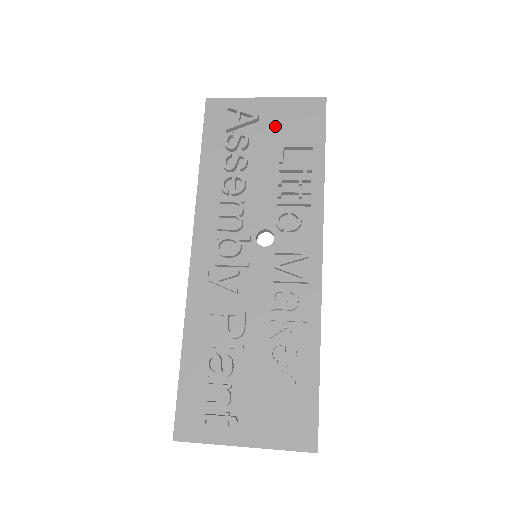
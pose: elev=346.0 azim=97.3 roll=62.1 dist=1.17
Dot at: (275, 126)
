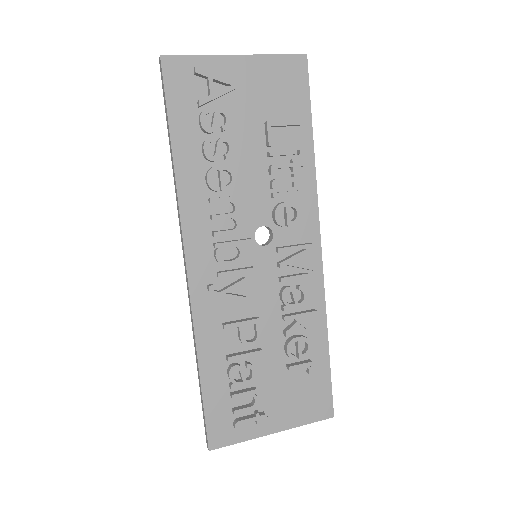
Dot at: (255, 96)
